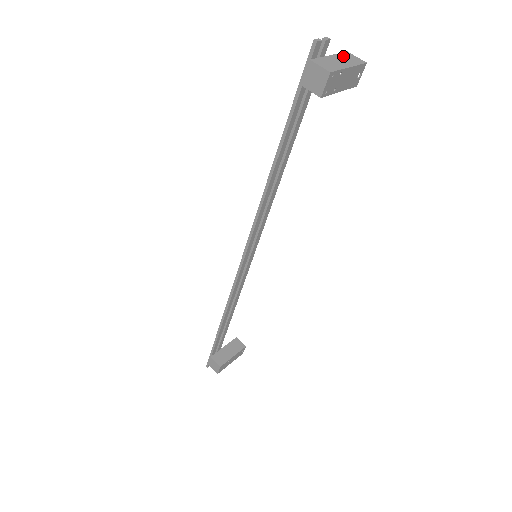
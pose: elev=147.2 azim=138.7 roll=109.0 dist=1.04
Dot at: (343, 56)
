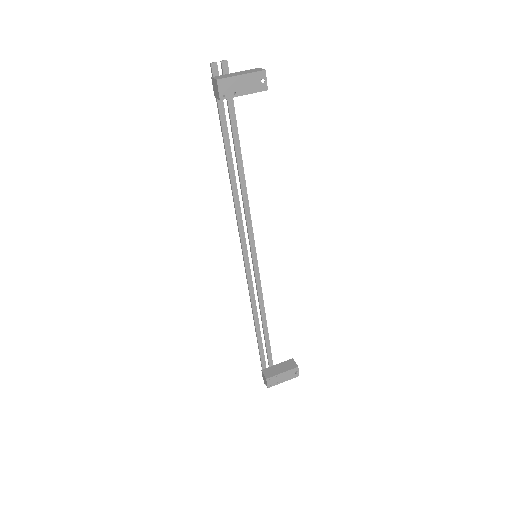
Dot at: (248, 70)
